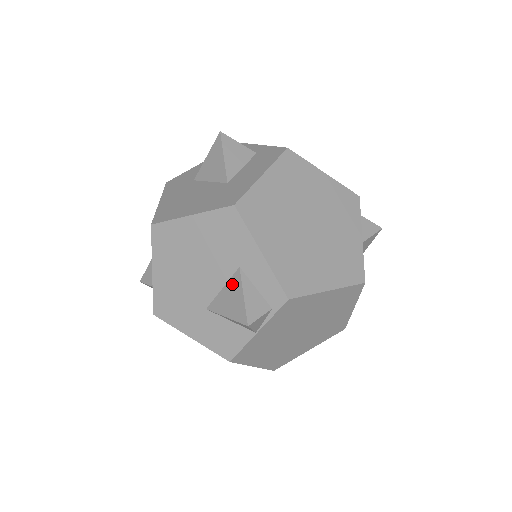
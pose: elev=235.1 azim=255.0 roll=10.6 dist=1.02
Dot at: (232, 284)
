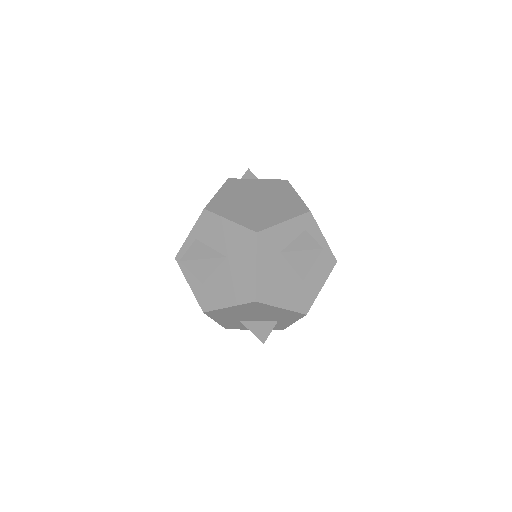
Dot at: (267, 324)
